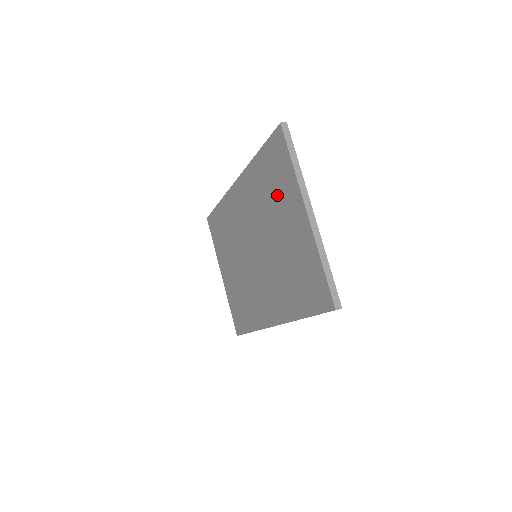
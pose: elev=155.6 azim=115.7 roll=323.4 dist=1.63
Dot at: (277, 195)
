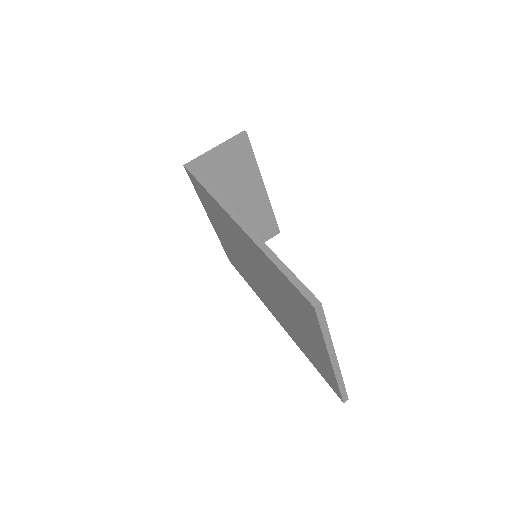
Dot at: (297, 311)
